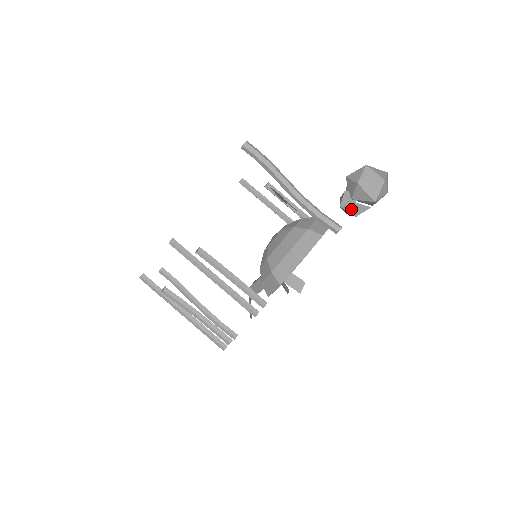
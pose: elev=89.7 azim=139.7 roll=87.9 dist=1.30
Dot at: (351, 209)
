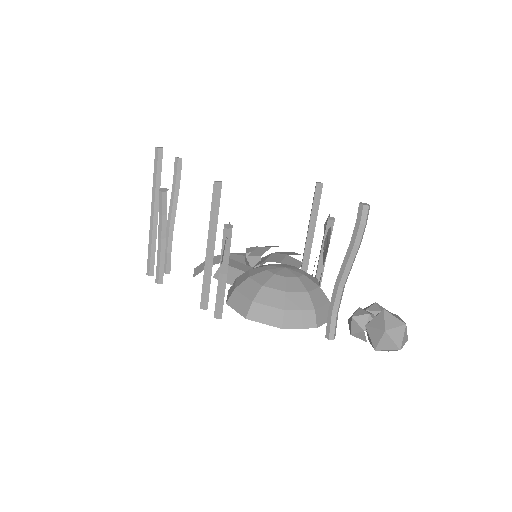
Dot at: (355, 328)
